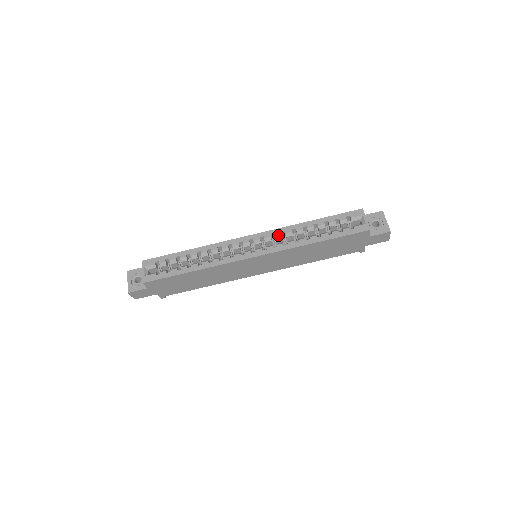
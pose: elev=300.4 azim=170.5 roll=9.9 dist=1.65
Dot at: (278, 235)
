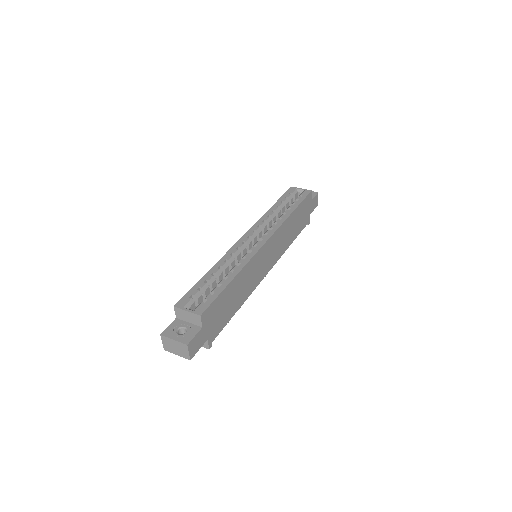
Dot at: (263, 224)
